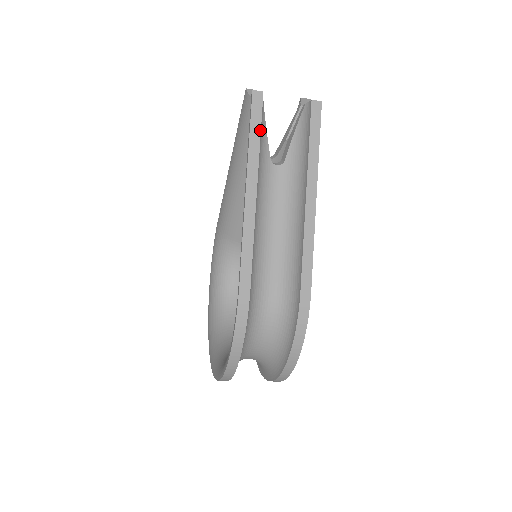
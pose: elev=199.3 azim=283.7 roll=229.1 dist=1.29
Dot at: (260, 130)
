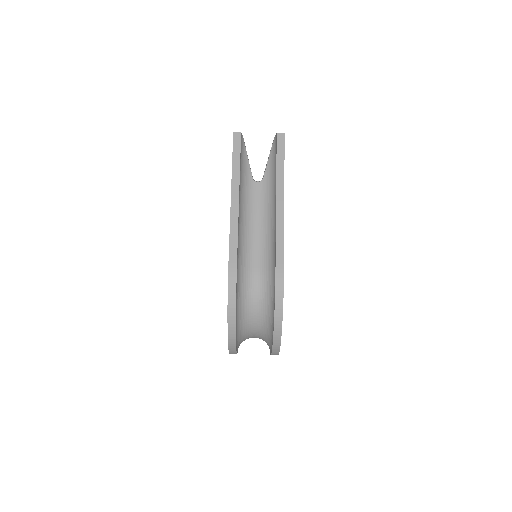
Dot at: (240, 157)
